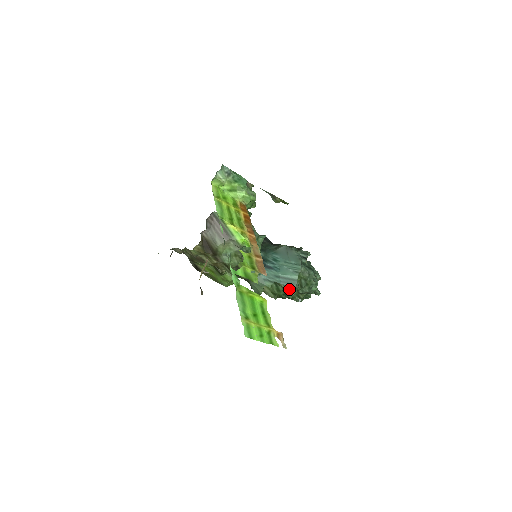
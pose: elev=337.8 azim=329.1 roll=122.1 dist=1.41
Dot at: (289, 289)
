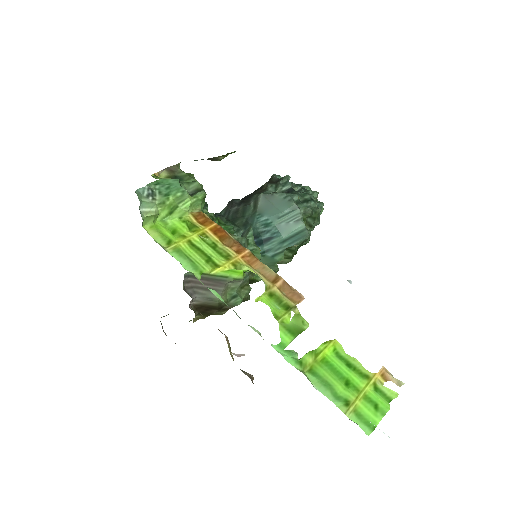
Dot at: occluded
